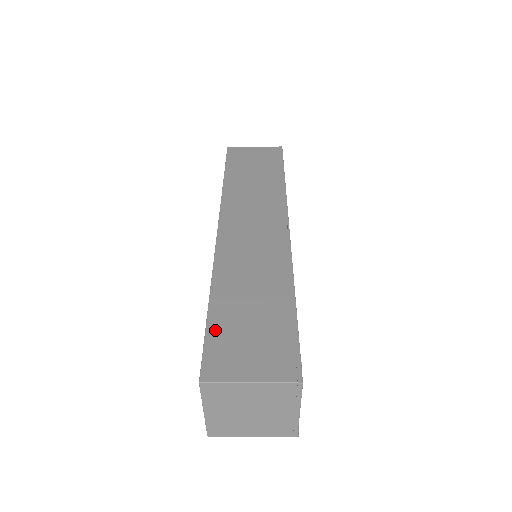
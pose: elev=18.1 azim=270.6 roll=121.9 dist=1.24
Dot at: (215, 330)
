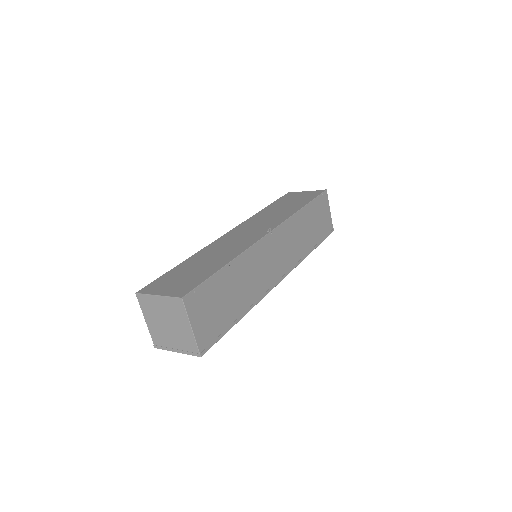
Dot at: (168, 274)
